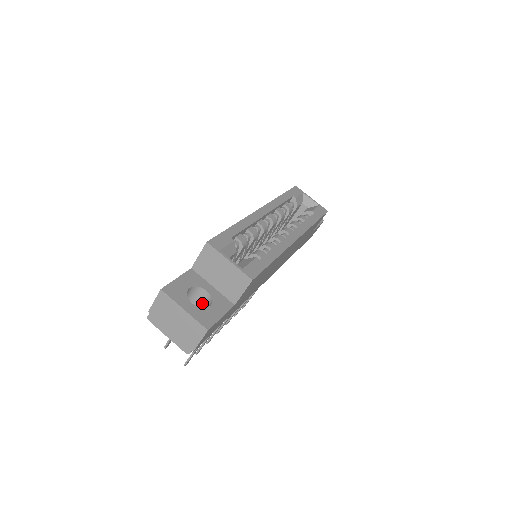
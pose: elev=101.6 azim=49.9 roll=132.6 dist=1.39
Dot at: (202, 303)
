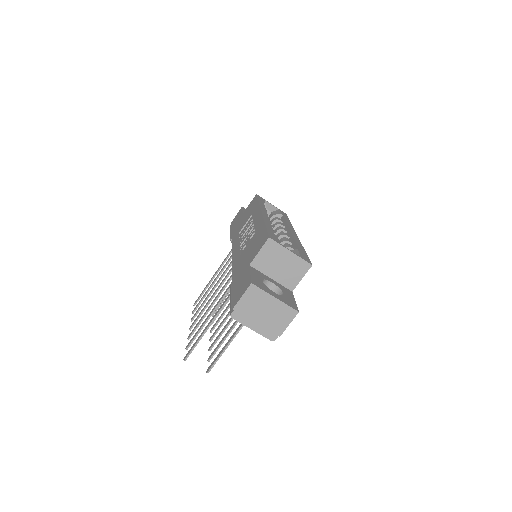
Dot at: occluded
